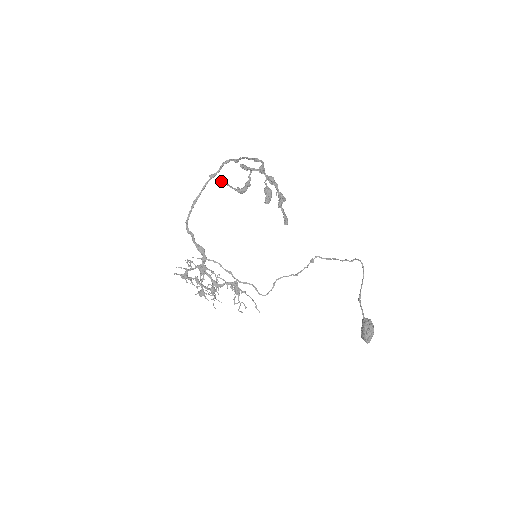
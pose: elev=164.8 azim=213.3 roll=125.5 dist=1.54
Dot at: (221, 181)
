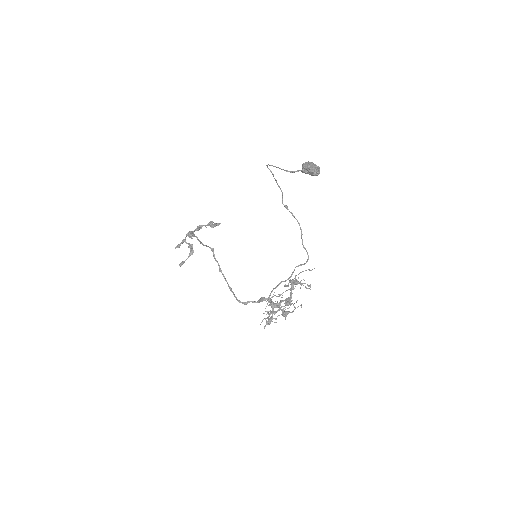
Dot at: (179, 265)
